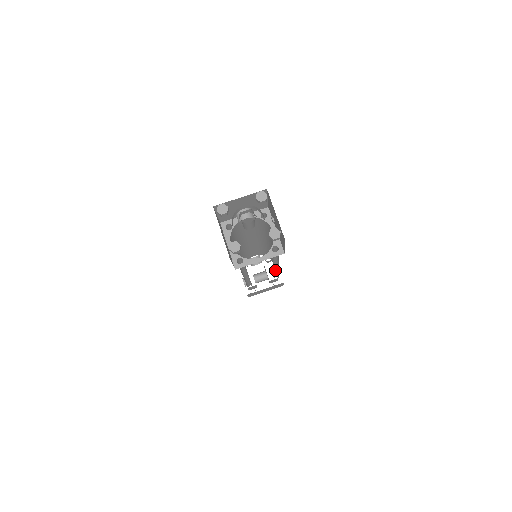
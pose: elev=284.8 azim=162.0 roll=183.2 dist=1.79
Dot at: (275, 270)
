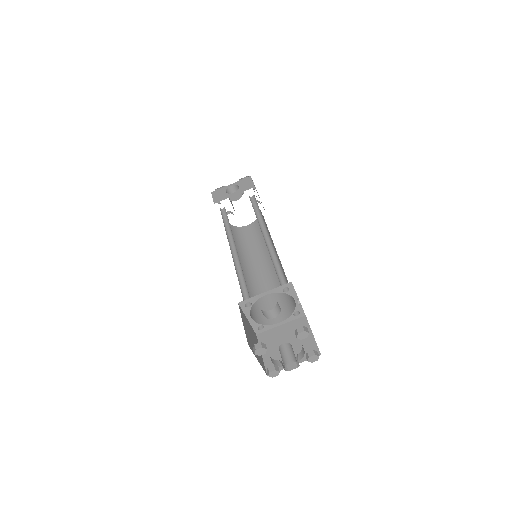
Dot at: occluded
